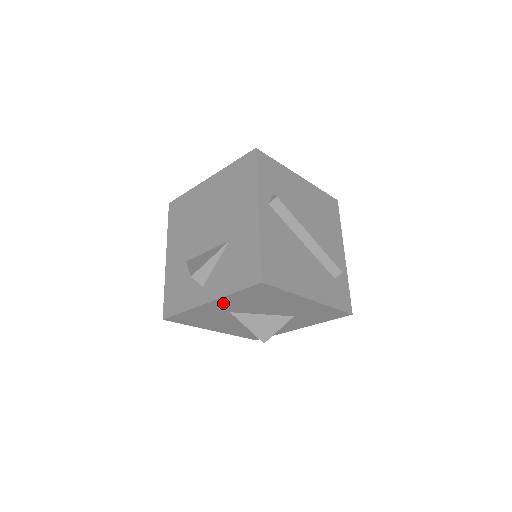
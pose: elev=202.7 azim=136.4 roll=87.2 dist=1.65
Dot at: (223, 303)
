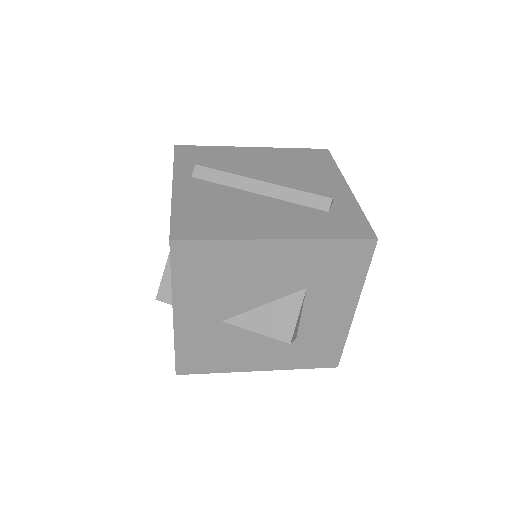
Dot at: (189, 307)
